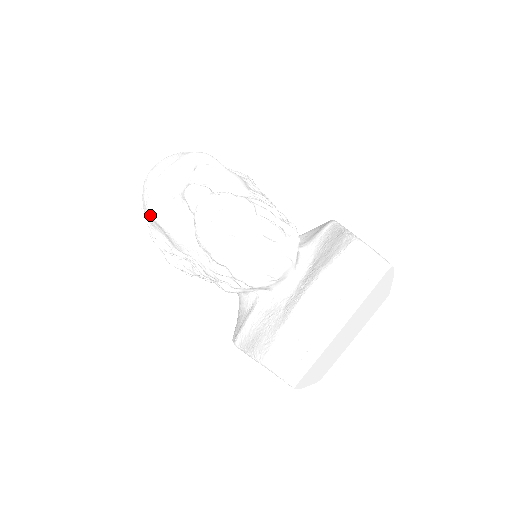
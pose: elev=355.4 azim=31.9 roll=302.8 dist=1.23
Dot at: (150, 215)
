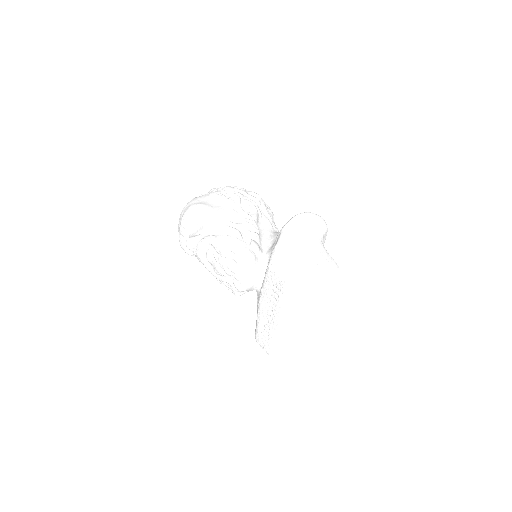
Dot at: occluded
